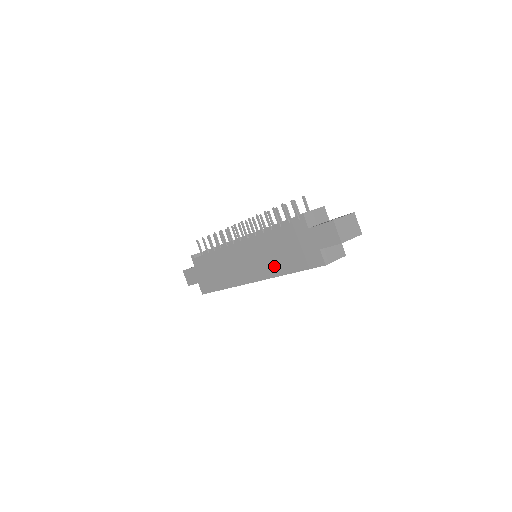
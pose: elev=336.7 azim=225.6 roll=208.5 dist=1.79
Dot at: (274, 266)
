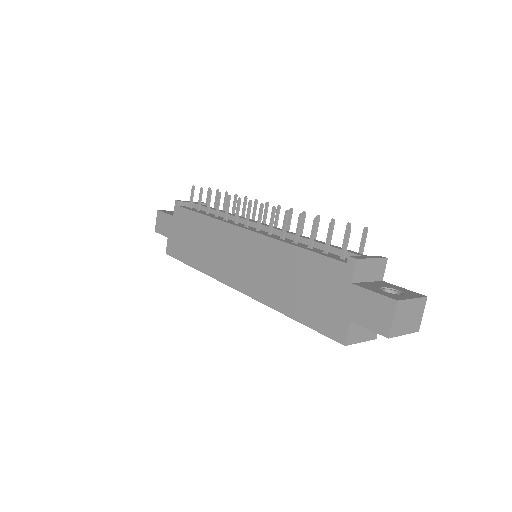
Dot at: (273, 291)
